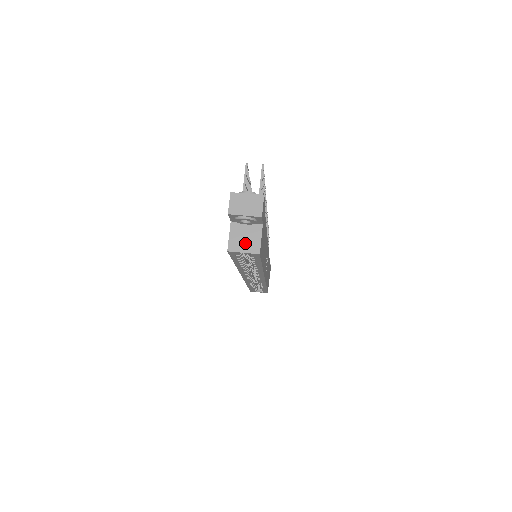
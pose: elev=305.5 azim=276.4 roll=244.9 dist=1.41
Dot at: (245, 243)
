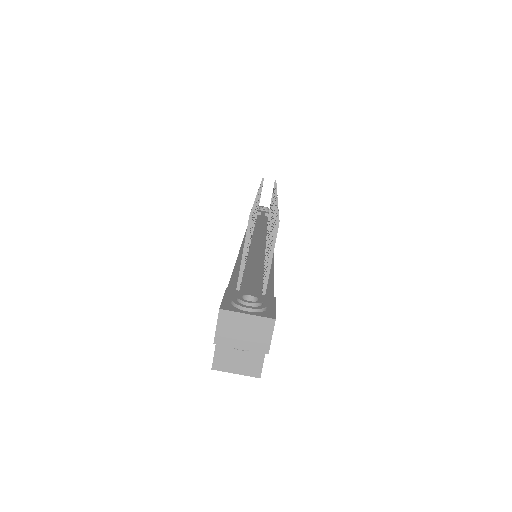
Dot at: (239, 360)
